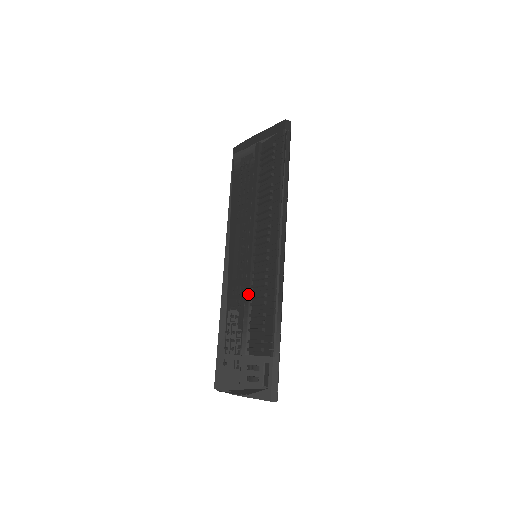
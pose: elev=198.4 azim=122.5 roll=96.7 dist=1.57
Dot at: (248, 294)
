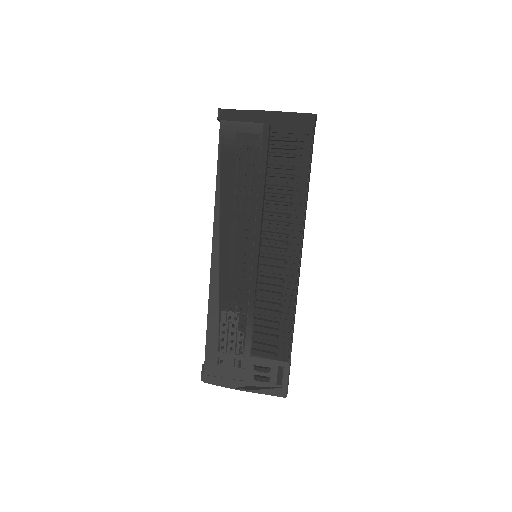
Dot at: (253, 299)
